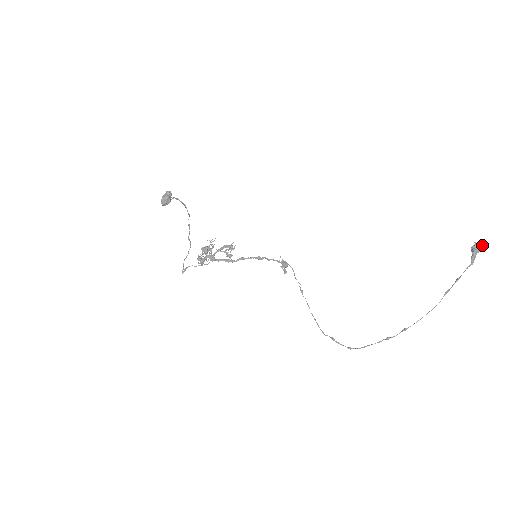
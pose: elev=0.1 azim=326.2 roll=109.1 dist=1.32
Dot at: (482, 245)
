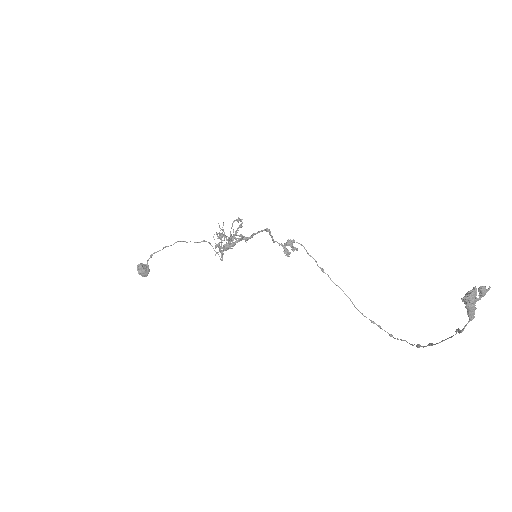
Dot at: (481, 292)
